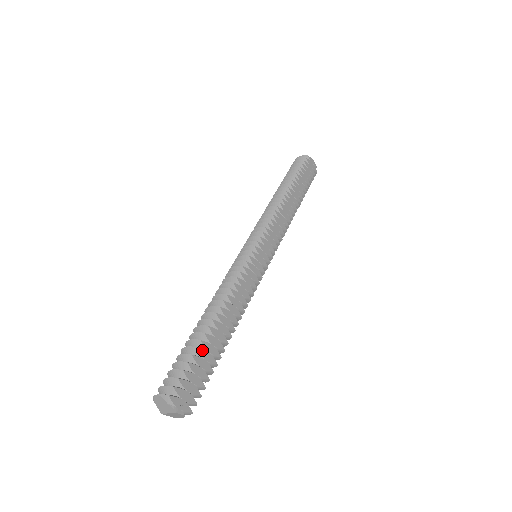
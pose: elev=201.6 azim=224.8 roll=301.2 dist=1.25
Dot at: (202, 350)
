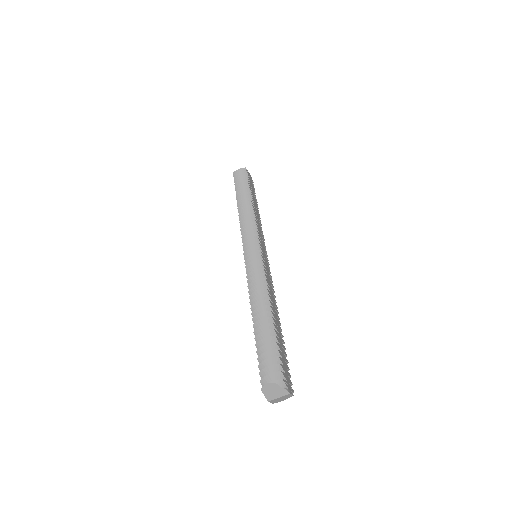
Dot at: (277, 338)
